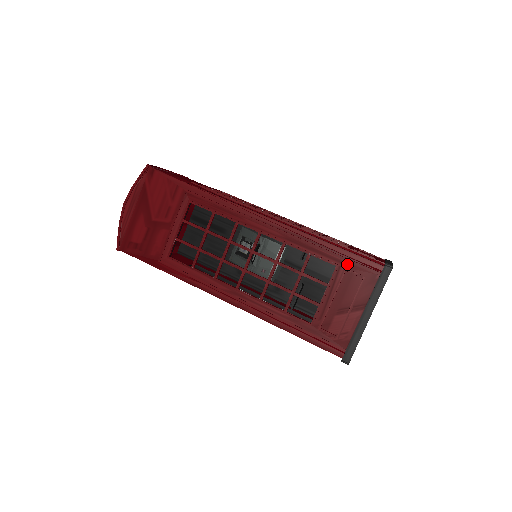
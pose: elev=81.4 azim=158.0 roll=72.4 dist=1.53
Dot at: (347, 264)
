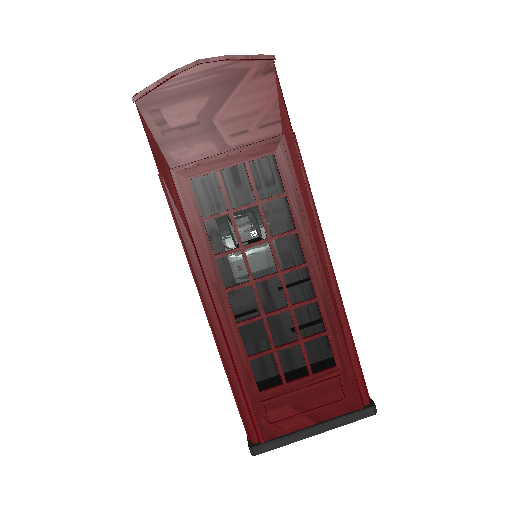
Dot at: (346, 374)
